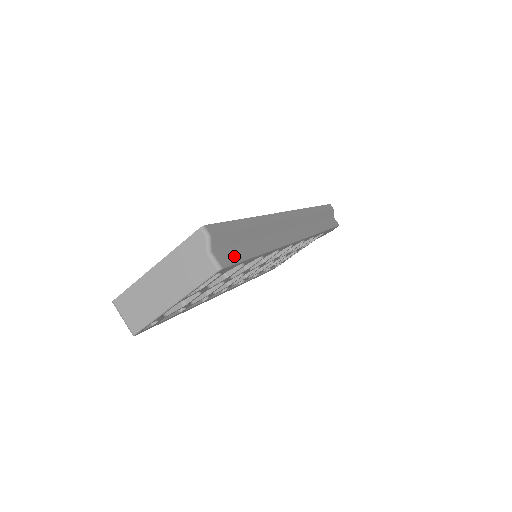
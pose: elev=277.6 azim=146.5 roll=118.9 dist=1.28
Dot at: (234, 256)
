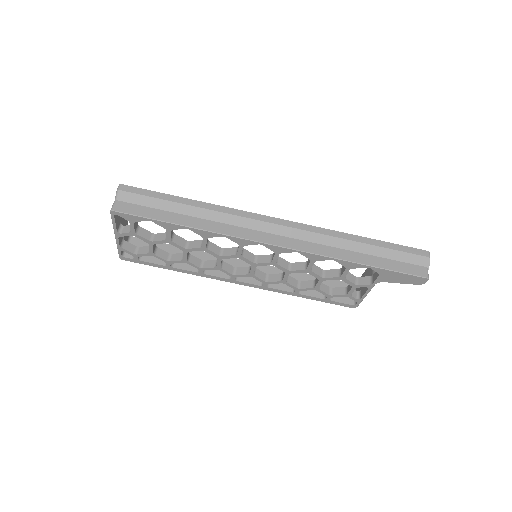
Dot at: (137, 211)
